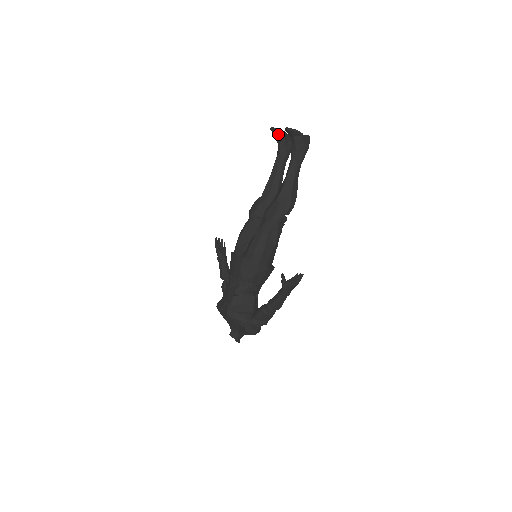
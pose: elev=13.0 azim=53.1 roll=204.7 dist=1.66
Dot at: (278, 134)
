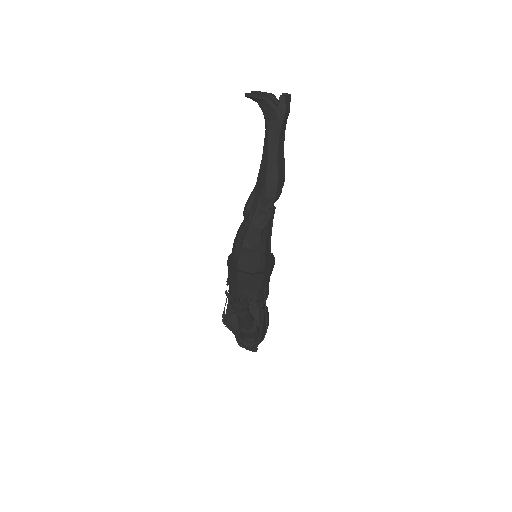
Dot at: occluded
